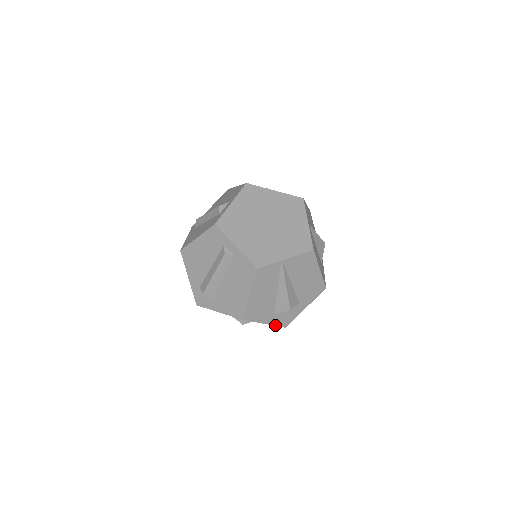
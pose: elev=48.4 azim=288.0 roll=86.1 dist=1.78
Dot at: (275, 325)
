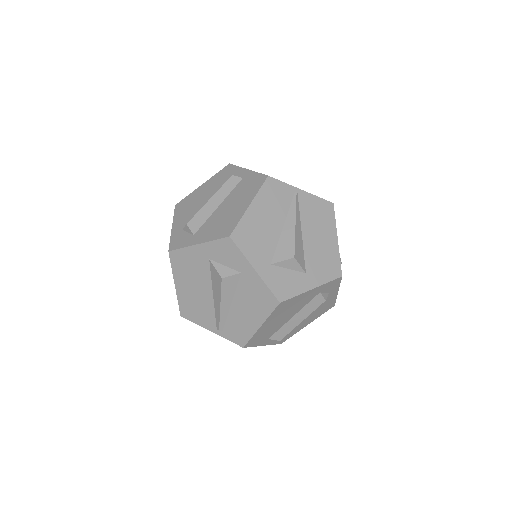
Dot at: (267, 285)
